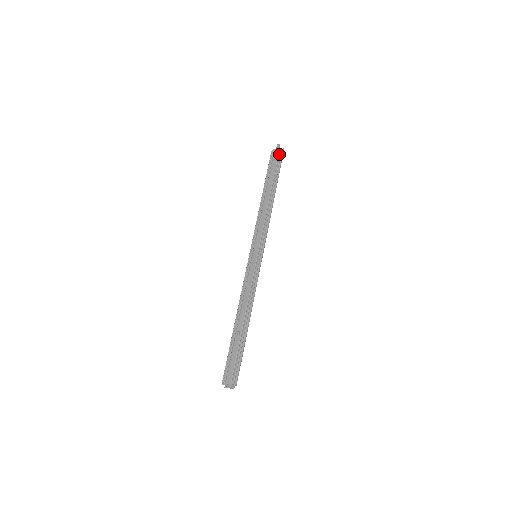
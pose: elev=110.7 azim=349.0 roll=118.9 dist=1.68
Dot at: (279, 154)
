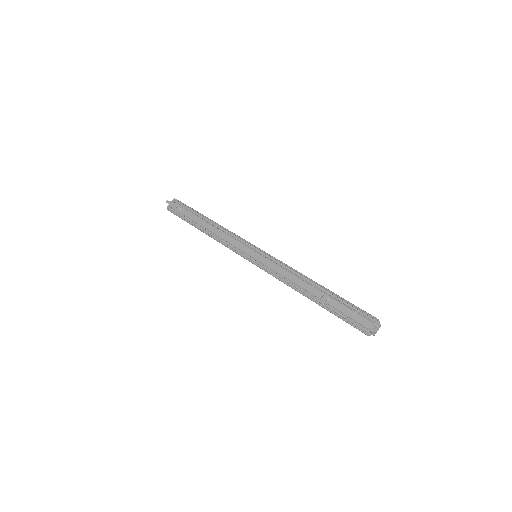
Dot at: (176, 203)
